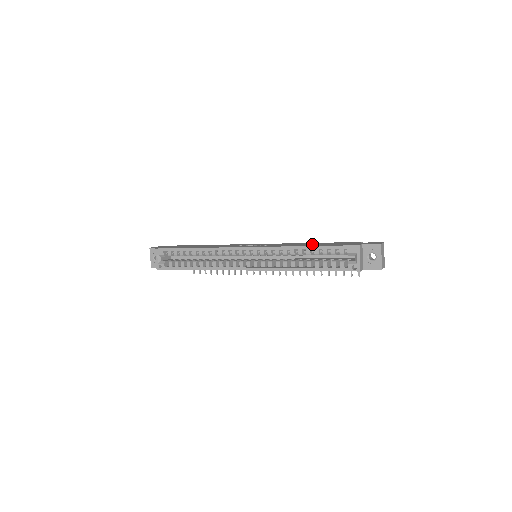
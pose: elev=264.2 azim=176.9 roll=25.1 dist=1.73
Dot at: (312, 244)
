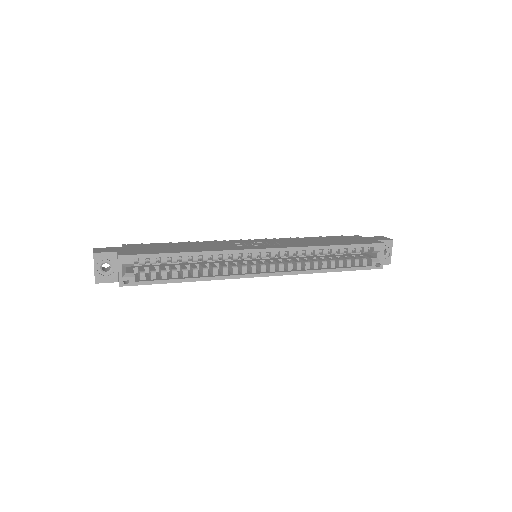
Dot at: (327, 241)
